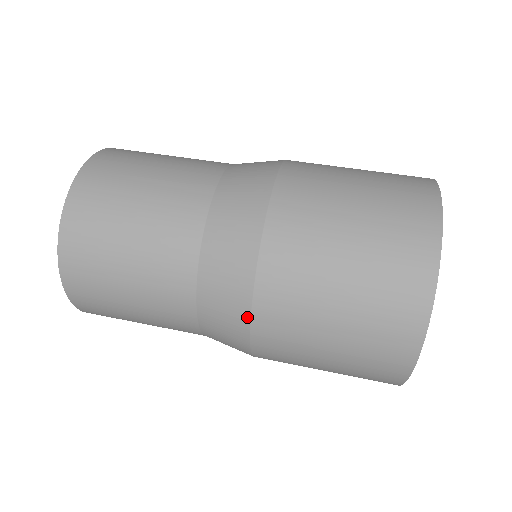
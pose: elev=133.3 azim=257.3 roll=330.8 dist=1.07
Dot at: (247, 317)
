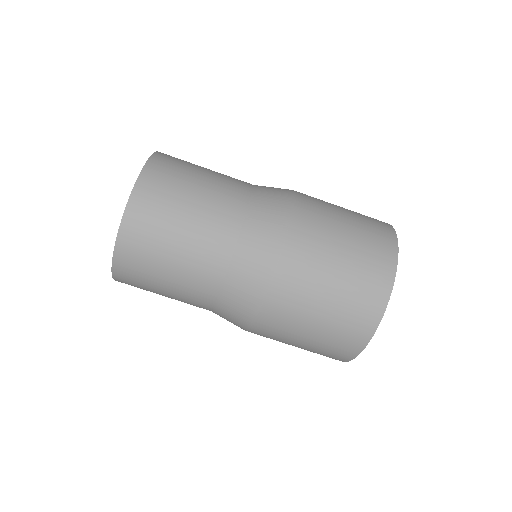
Dot at: occluded
